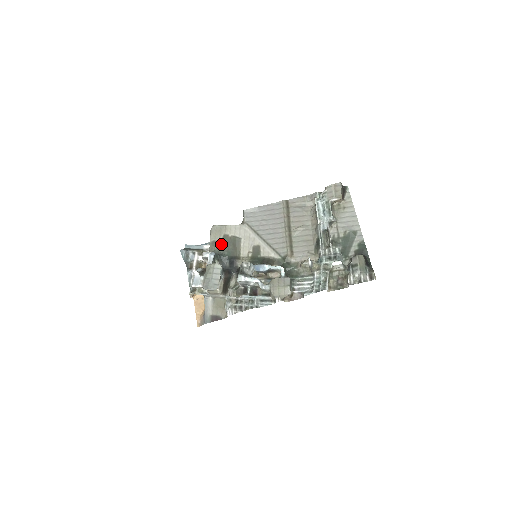
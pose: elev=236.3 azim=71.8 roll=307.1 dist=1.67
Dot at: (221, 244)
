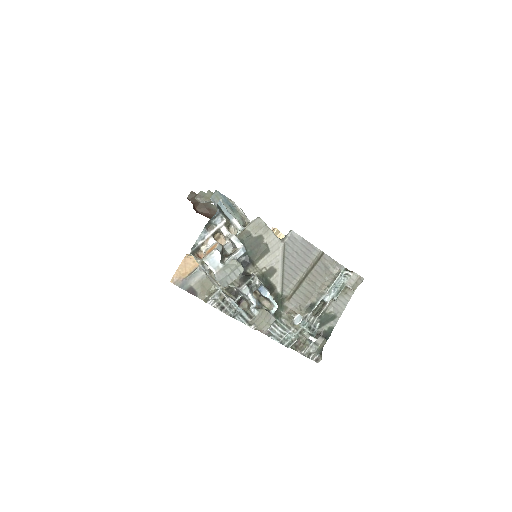
Dot at: (252, 240)
